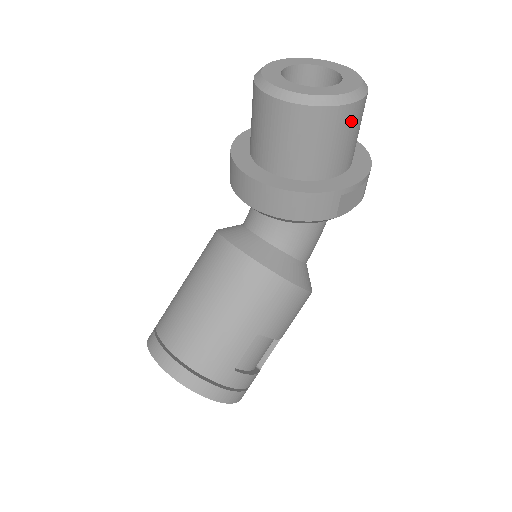
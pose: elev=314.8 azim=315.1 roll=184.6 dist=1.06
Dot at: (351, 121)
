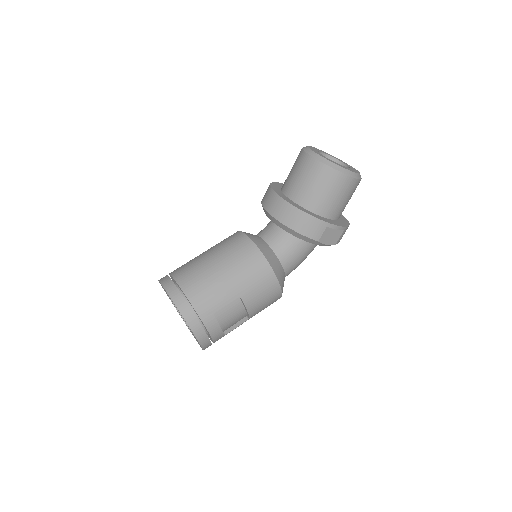
Dot at: (347, 188)
